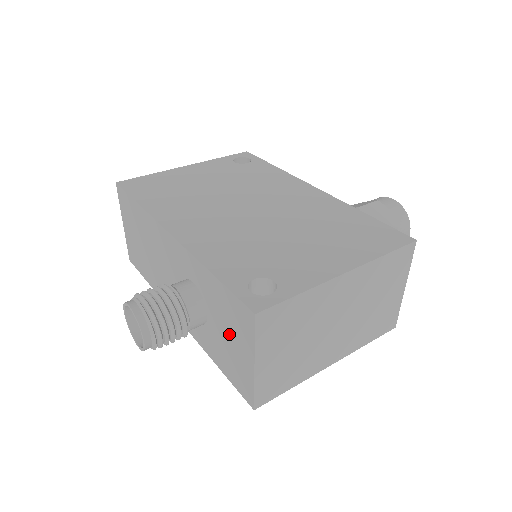
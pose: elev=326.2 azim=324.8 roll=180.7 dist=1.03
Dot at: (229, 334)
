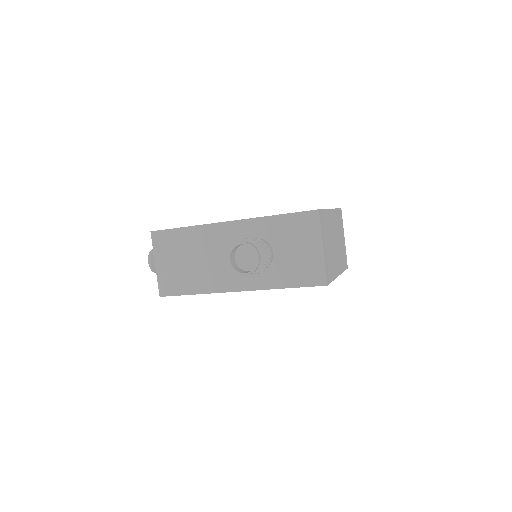
Dot at: (297, 246)
